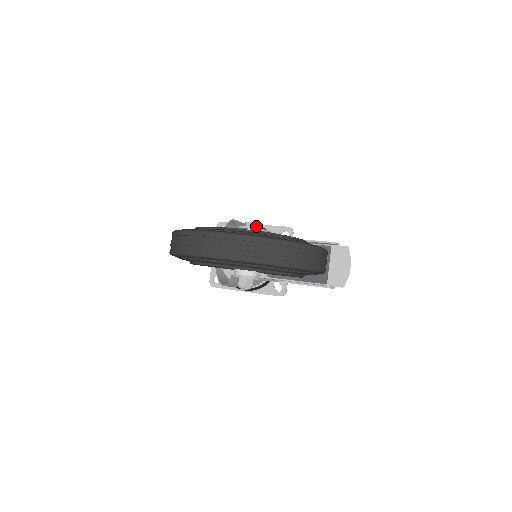
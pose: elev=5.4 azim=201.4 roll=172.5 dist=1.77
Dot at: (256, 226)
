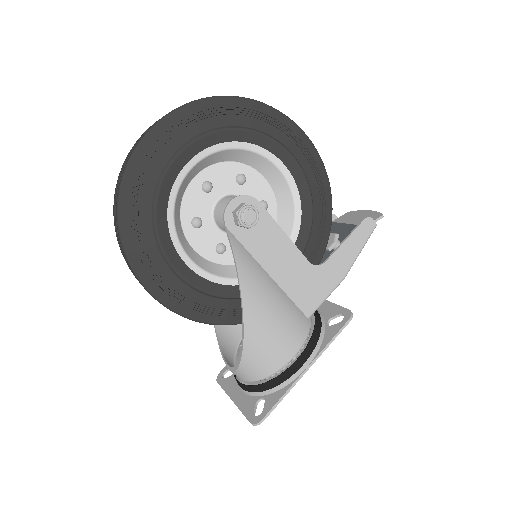
Dot at: occluded
